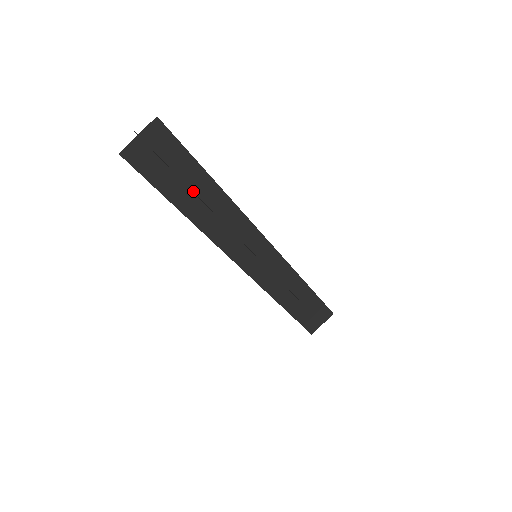
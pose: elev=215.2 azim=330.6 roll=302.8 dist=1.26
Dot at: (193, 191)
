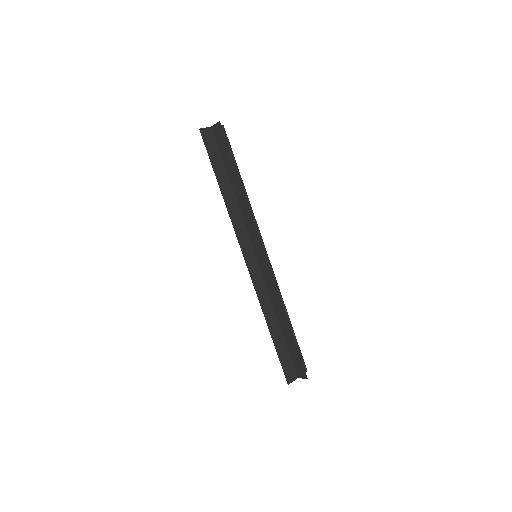
Dot at: (229, 178)
